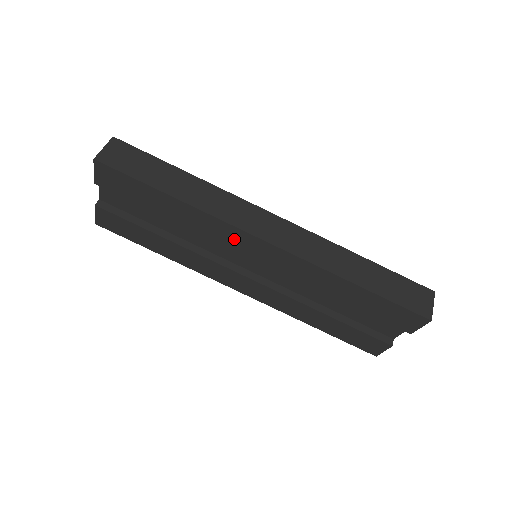
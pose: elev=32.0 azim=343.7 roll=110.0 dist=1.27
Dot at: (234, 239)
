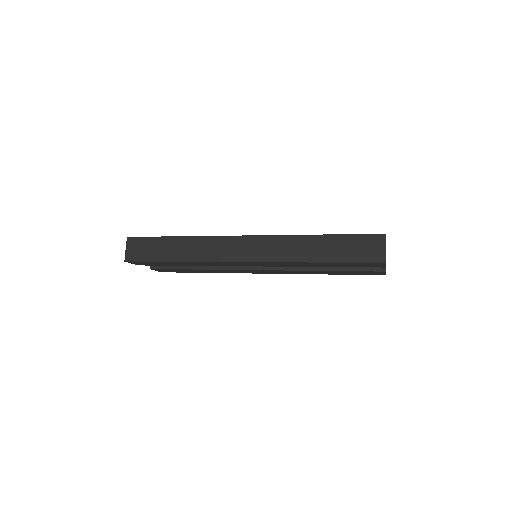
Dot at: (228, 264)
